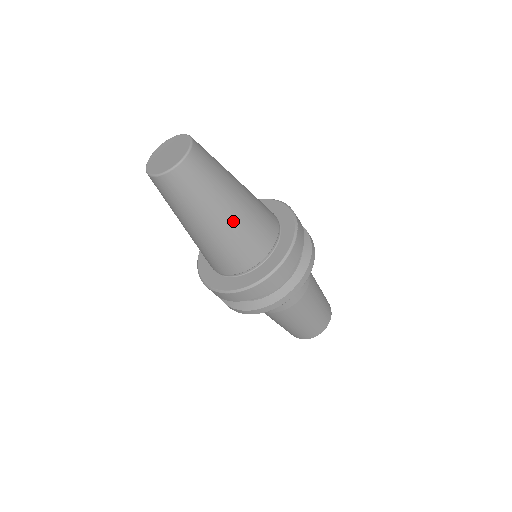
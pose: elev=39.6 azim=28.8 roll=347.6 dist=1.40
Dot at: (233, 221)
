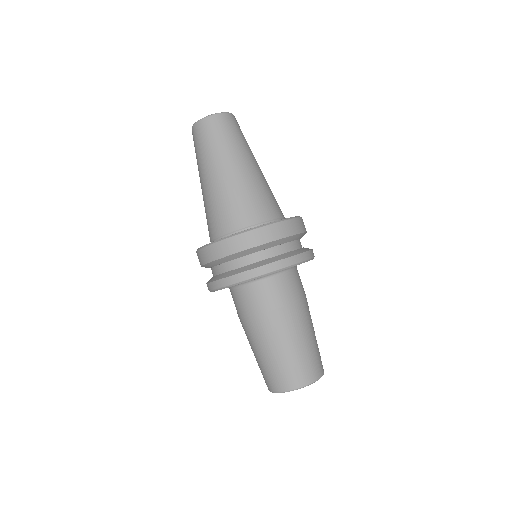
Dot at: (245, 175)
